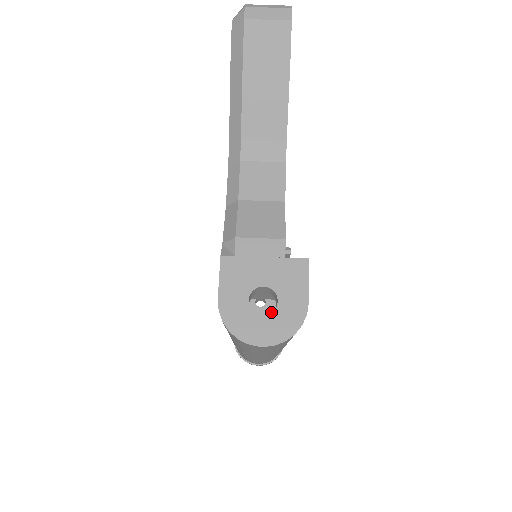
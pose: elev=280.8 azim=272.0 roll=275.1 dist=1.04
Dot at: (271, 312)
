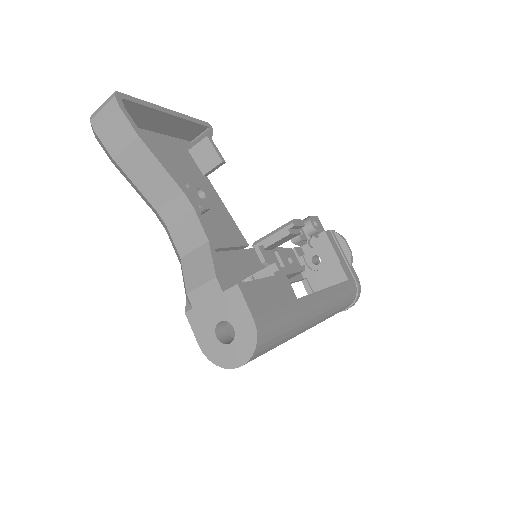
Dot at: (328, 265)
